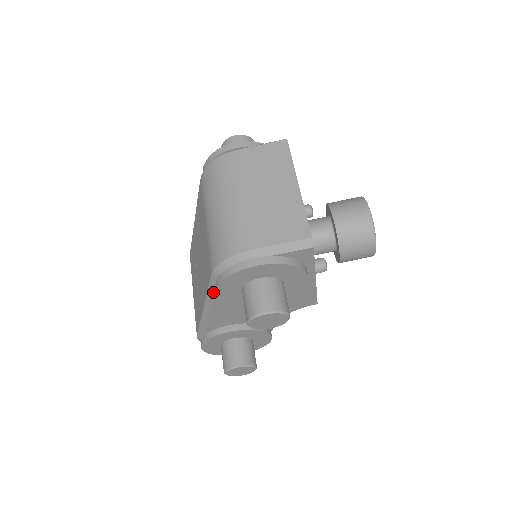
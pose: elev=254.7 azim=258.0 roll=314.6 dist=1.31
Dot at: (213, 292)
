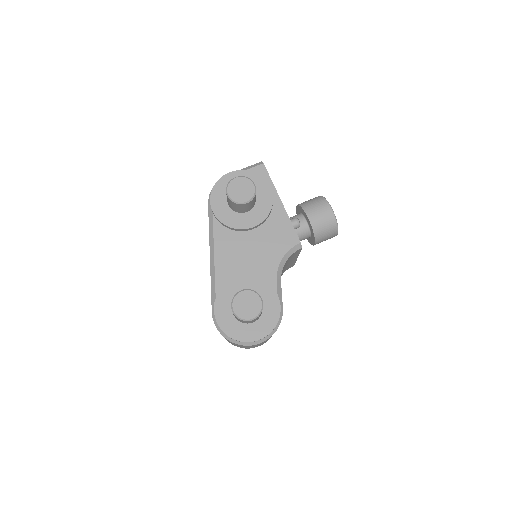
Dot at: (212, 221)
